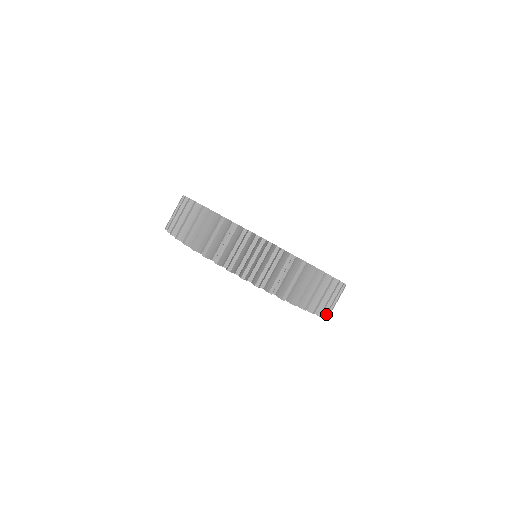
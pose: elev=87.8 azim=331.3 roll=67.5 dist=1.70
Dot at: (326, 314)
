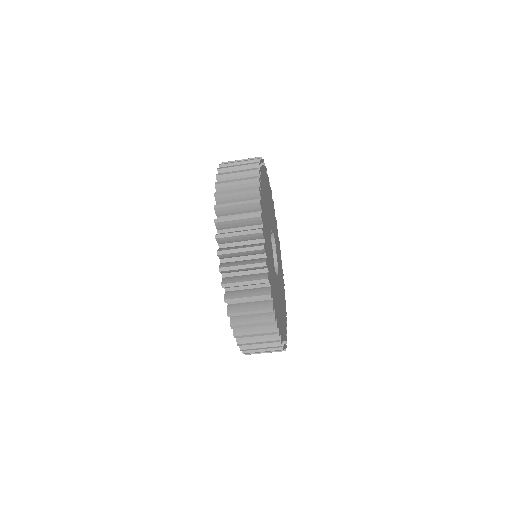
Dot at: occluded
